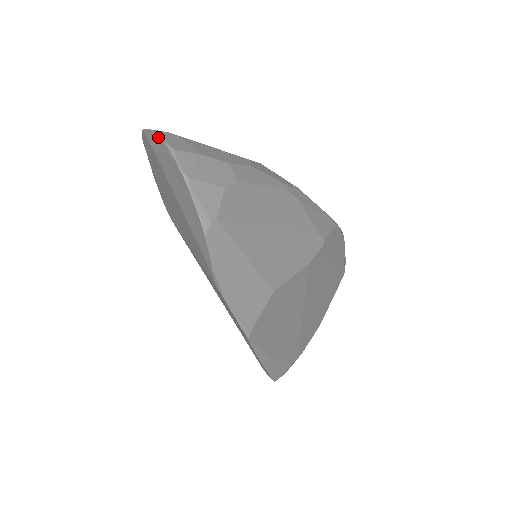
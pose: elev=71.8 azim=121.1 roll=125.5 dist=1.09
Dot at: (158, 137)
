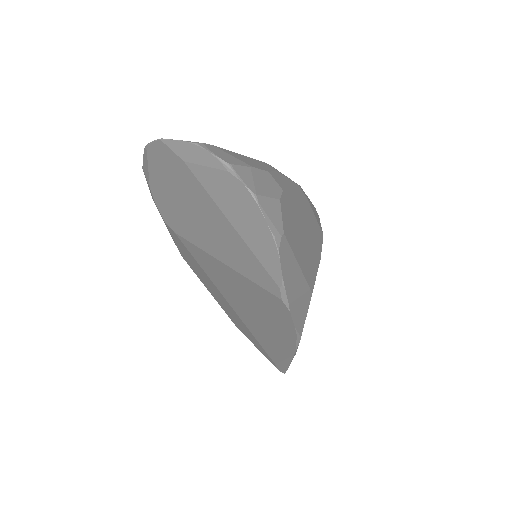
Dot at: (201, 150)
